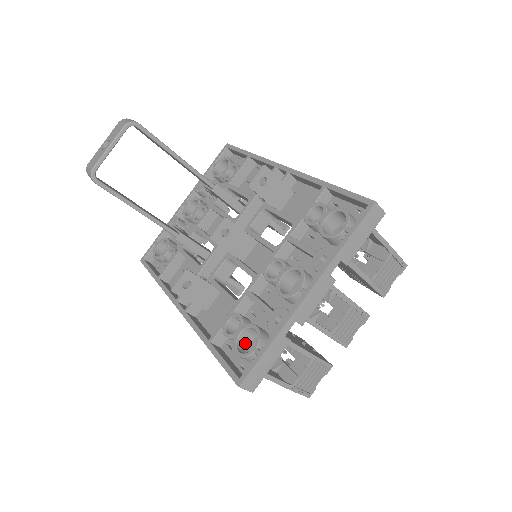
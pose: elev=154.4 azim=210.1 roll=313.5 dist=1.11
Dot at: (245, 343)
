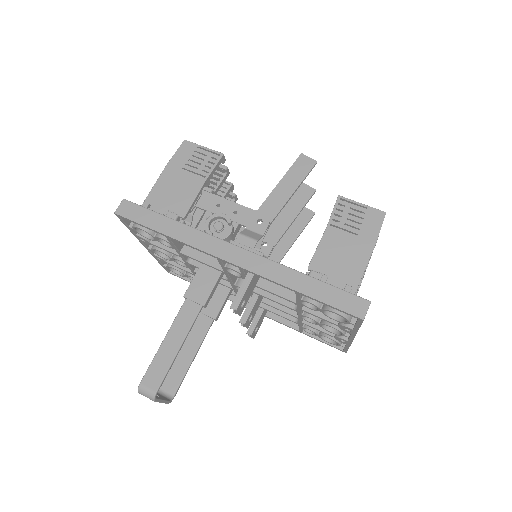
Dot at: occluded
